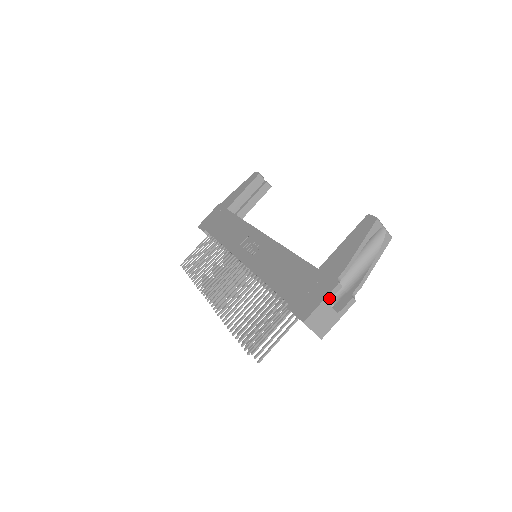
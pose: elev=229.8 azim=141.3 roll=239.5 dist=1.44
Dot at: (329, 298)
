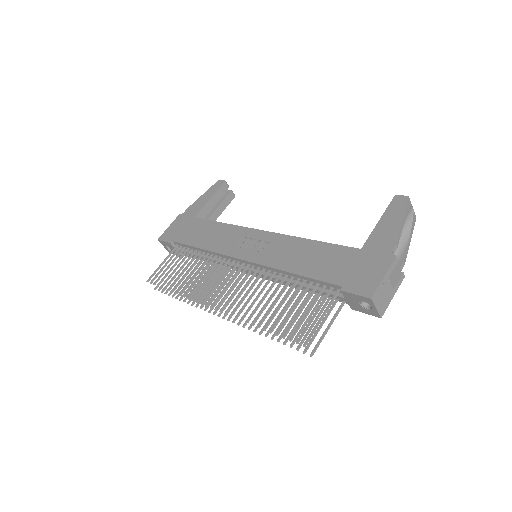
Dot at: (389, 272)
